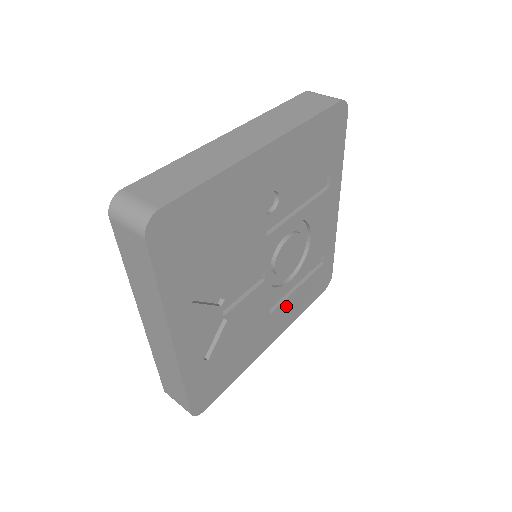
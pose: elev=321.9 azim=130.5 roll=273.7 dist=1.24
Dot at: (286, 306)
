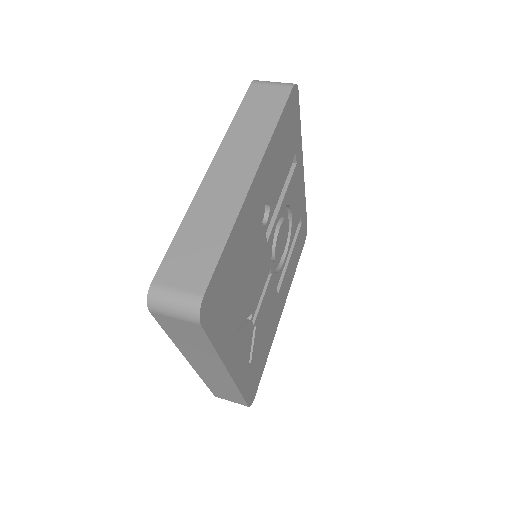
Dot at: (286, 278)
